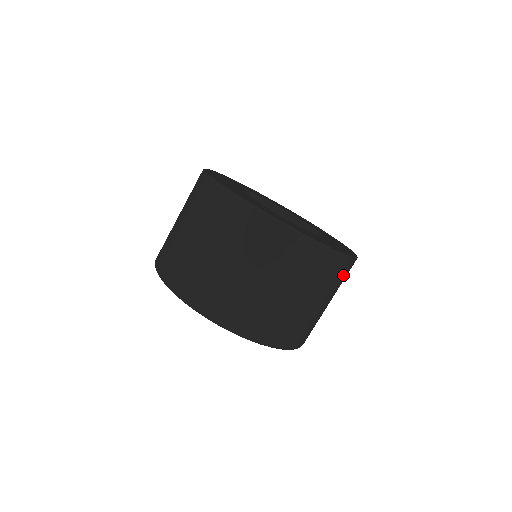
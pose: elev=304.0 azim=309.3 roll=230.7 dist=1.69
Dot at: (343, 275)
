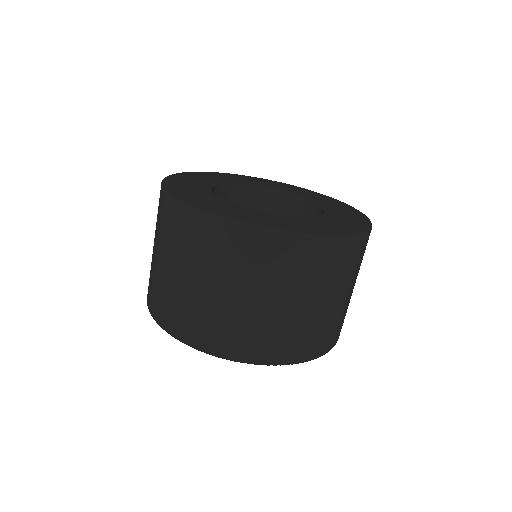
Dot at: occluded
